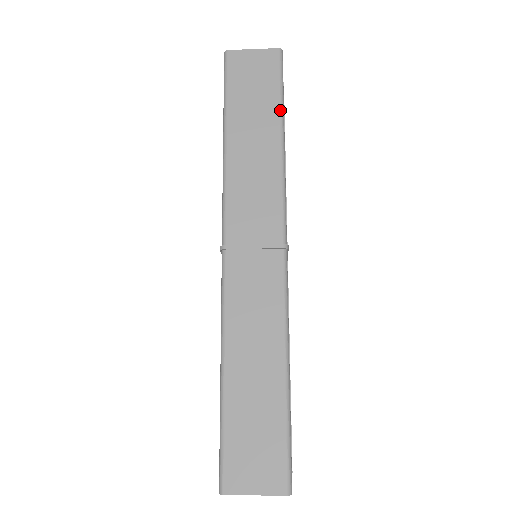
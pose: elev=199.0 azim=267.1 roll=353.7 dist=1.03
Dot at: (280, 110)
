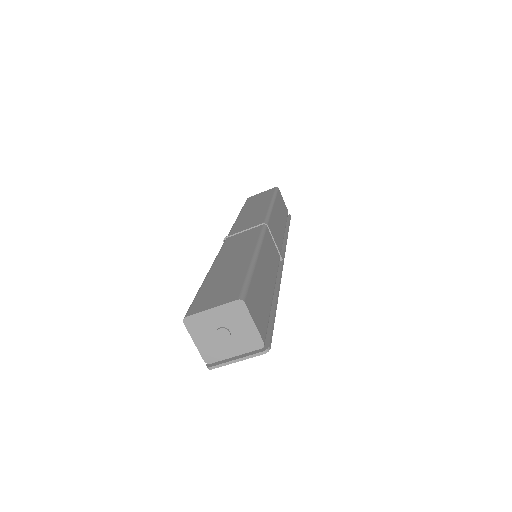
Dot at: (272, 197)
